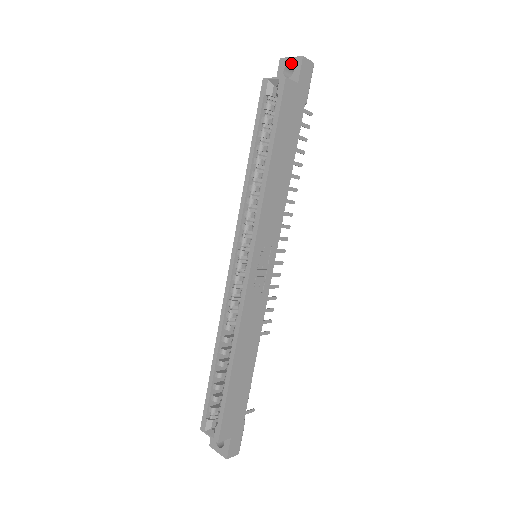
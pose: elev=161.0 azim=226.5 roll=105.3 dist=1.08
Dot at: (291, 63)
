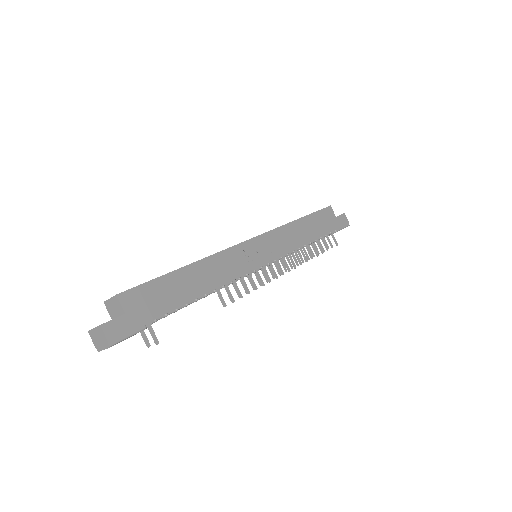
Dot at: occluded
